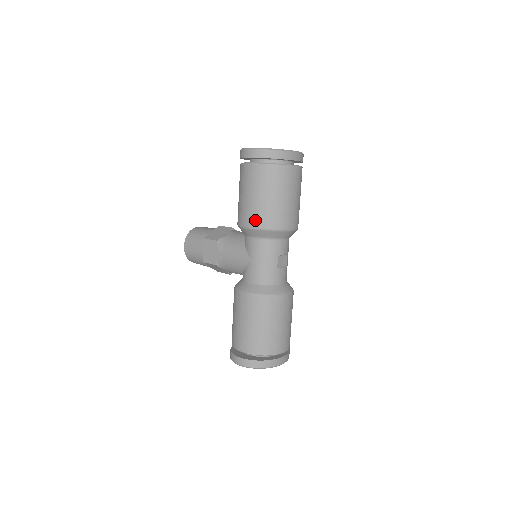
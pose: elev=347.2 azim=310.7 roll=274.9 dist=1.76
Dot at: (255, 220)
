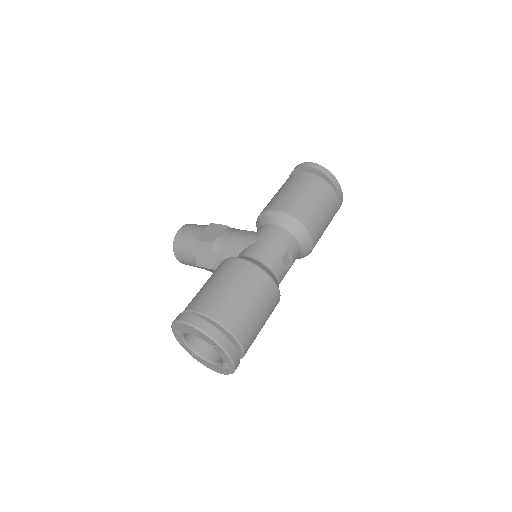
Dot at: (286, 206)
